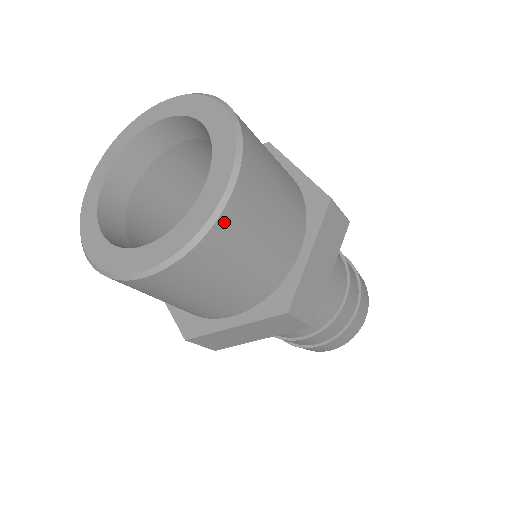
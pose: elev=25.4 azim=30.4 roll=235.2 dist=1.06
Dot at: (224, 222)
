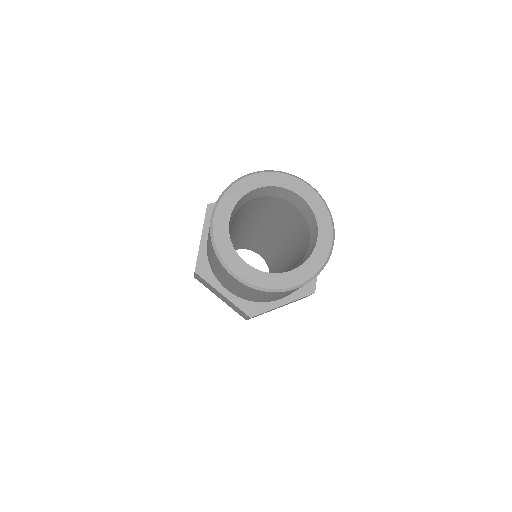
Dot at: (281, 292)
